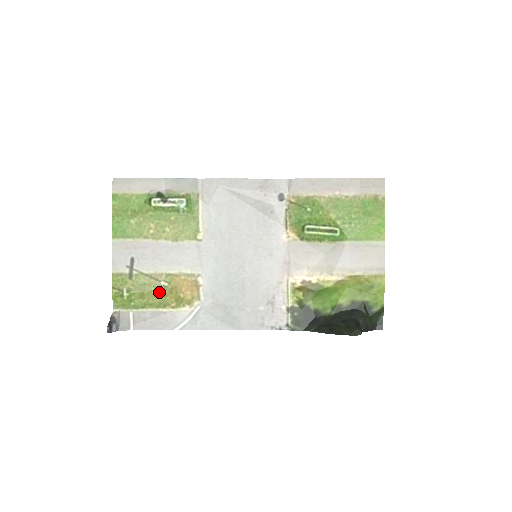
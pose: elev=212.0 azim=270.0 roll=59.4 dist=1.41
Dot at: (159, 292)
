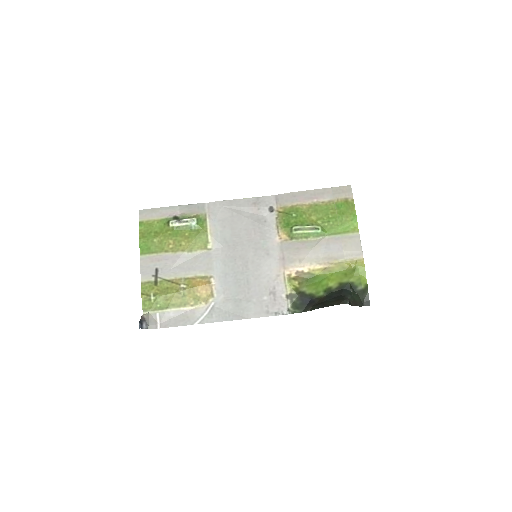
Dot at: (180, 293)
